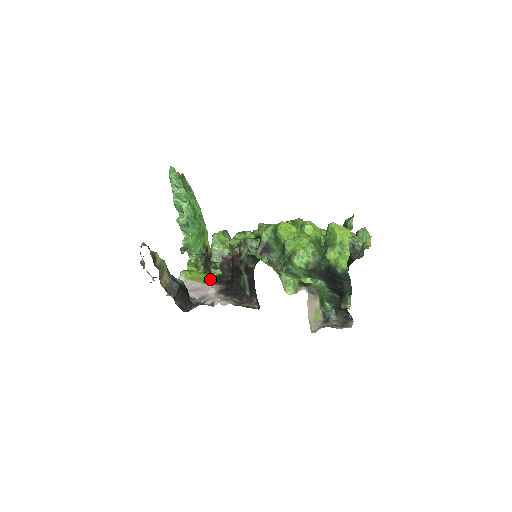
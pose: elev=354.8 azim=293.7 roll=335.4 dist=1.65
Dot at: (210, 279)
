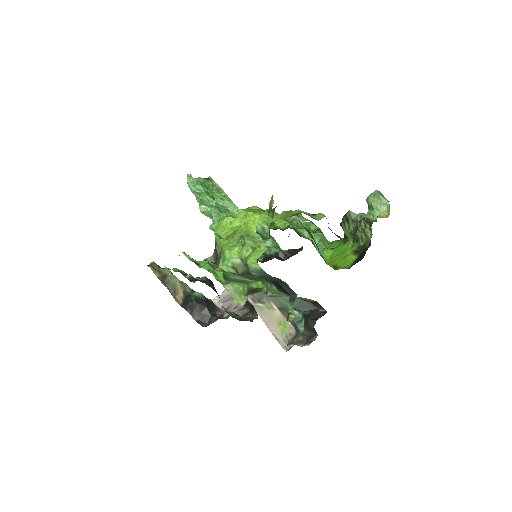
Dot at: occluded
